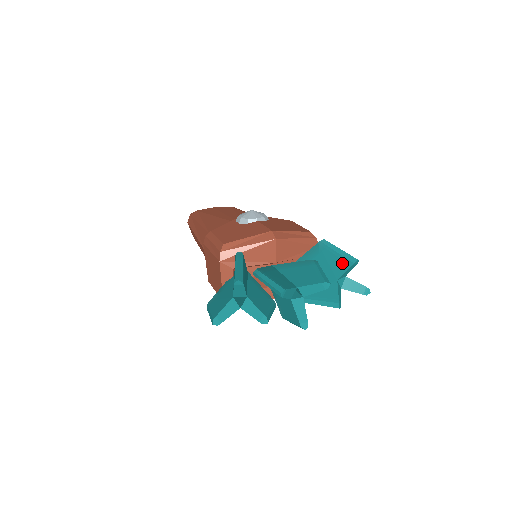
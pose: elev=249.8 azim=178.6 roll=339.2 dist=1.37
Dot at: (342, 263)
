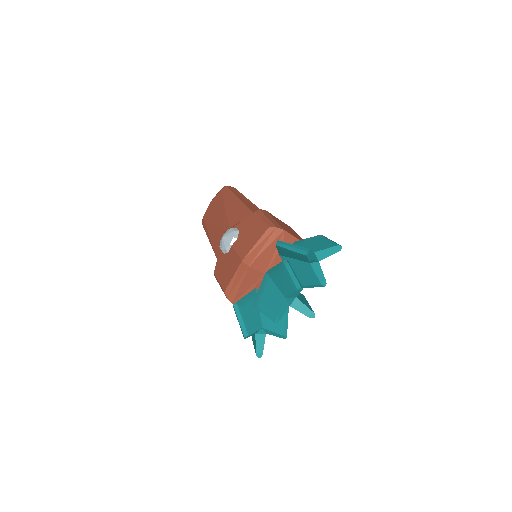
Dot at: (301, 256)
